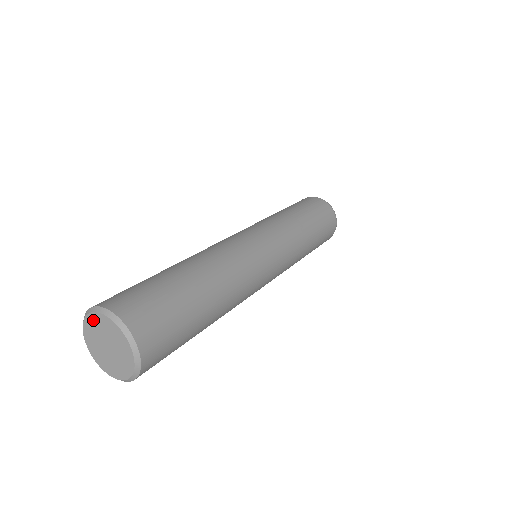
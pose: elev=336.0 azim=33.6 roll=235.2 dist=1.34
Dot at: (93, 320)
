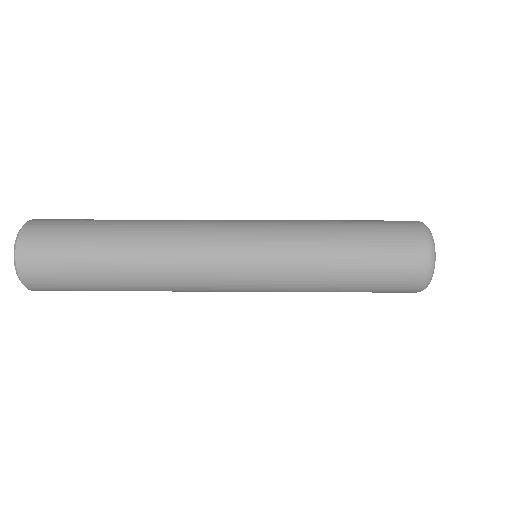
Dot at: occluded
